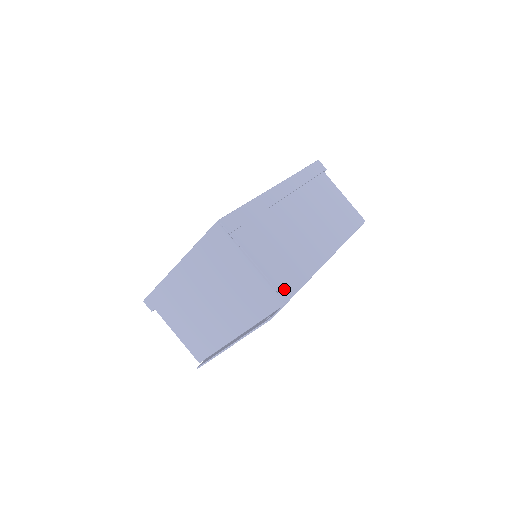
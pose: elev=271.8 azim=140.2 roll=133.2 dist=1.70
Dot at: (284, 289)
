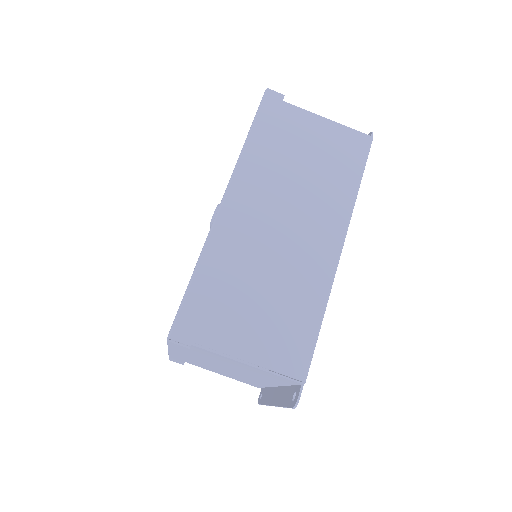
Dot at: (294, 366)
